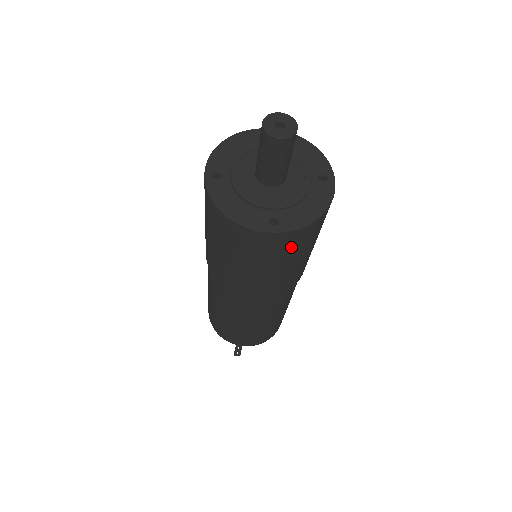
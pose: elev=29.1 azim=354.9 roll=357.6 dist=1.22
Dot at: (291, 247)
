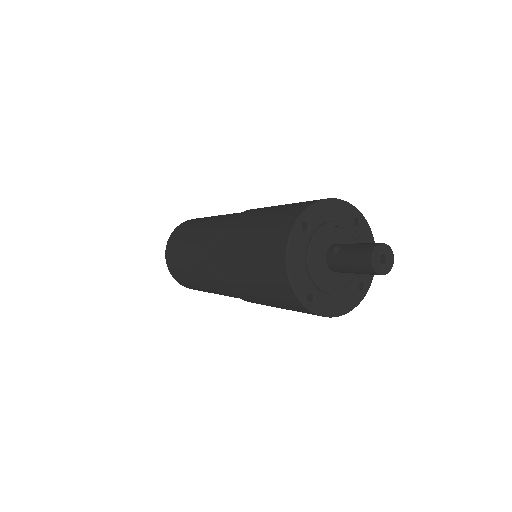
Dot at: occluded
